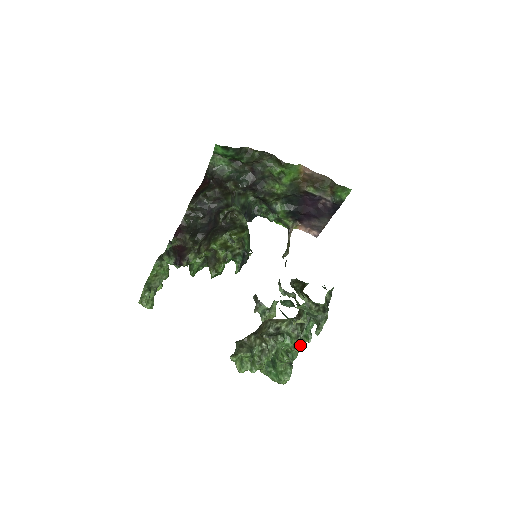
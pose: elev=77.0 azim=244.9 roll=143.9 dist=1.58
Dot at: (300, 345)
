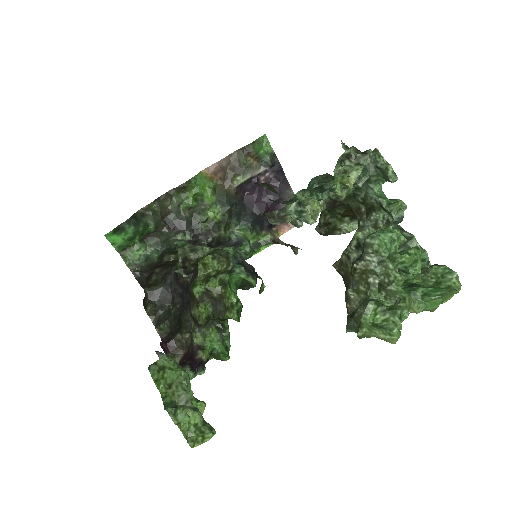
Dot at: (408, 237)
